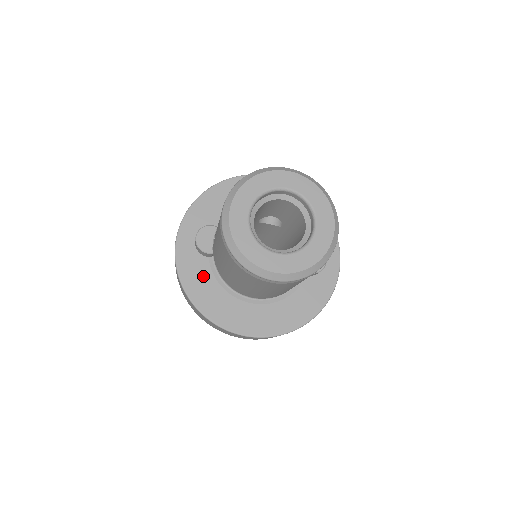
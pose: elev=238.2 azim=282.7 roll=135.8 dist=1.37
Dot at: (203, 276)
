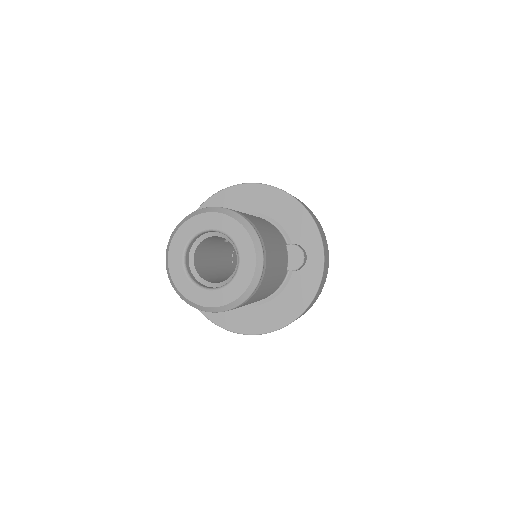
Dot at: occluded
